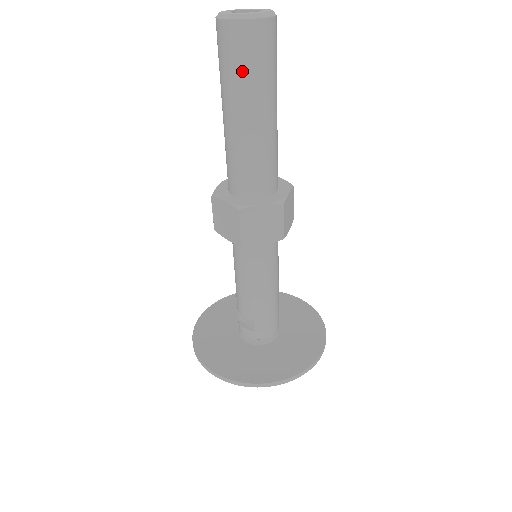
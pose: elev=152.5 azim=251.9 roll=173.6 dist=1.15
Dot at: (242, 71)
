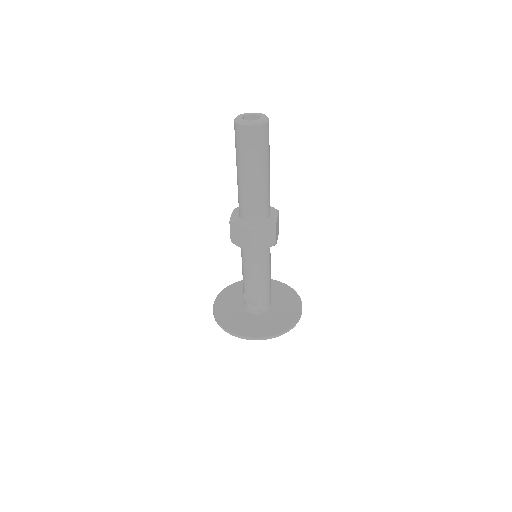
Dot at: (252, 152)
